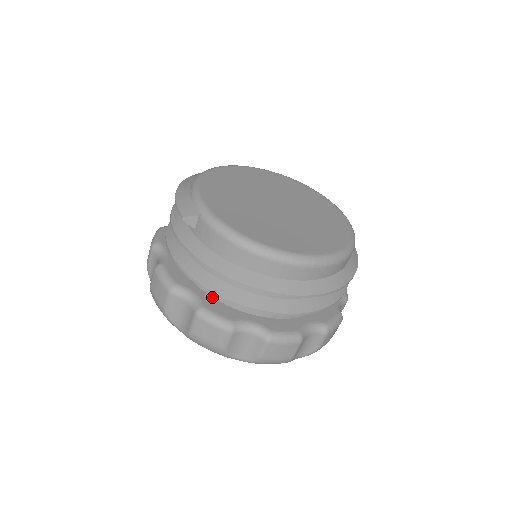
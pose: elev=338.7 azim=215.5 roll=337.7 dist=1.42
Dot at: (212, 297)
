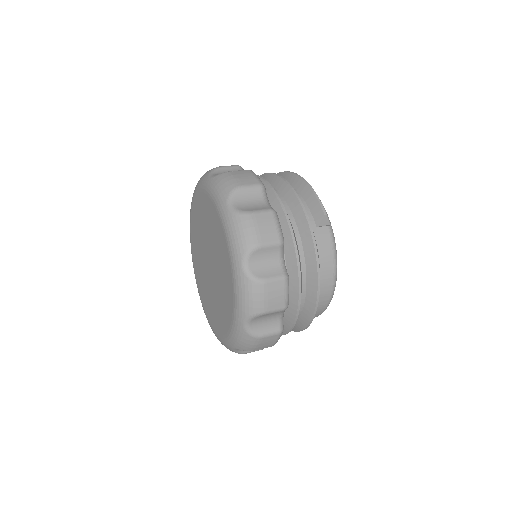
Dot at: occluded
